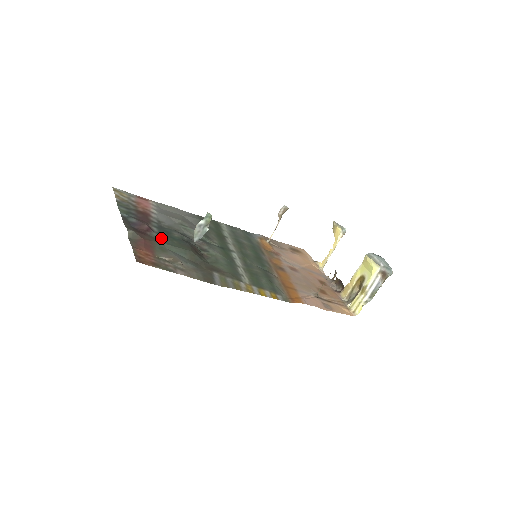
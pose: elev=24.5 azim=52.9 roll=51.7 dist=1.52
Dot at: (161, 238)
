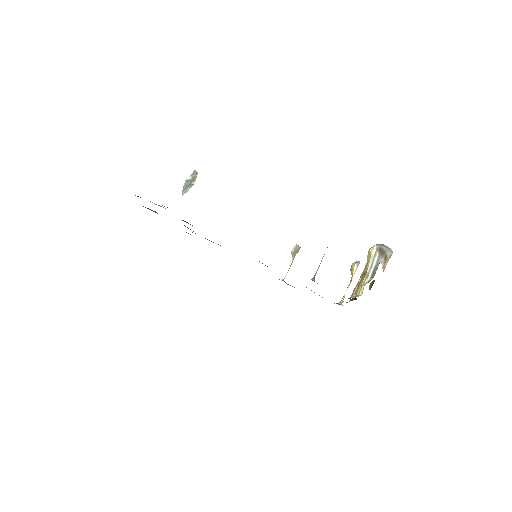
Dot at: occluded
